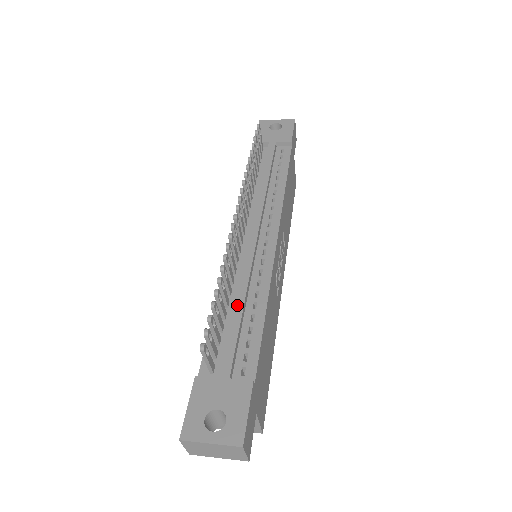
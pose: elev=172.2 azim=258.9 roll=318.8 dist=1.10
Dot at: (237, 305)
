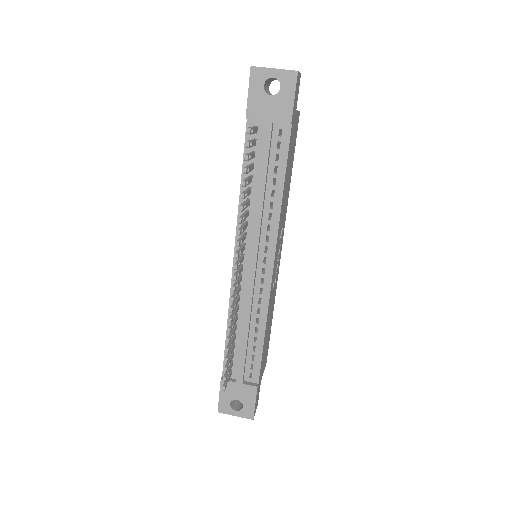
Dot at: (243, 334)
